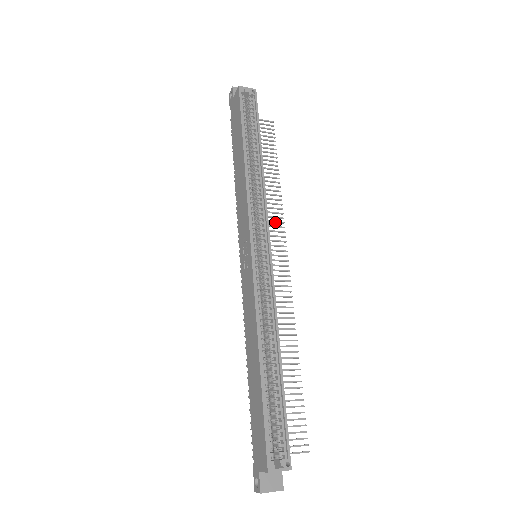
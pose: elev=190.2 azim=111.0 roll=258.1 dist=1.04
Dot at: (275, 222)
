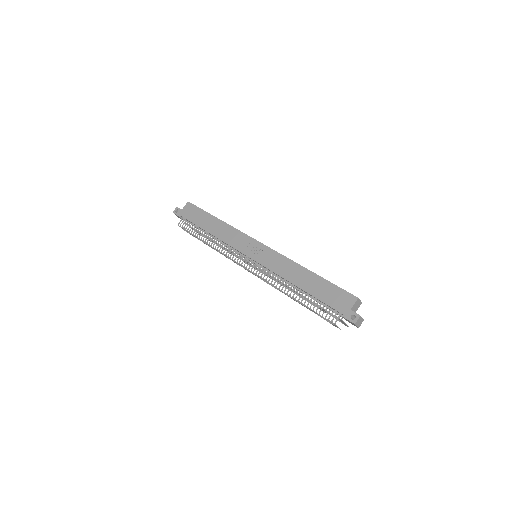
Dot at: (240, 259)
